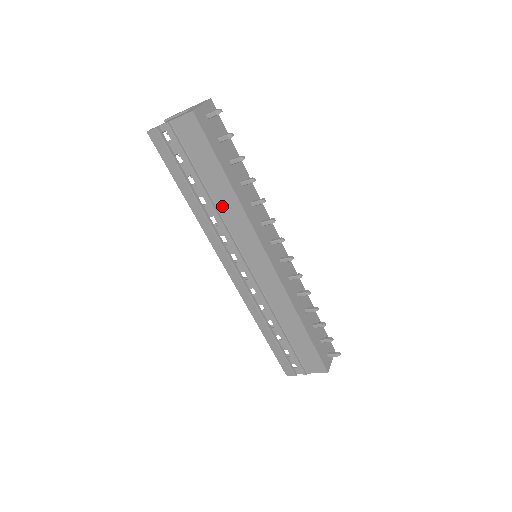
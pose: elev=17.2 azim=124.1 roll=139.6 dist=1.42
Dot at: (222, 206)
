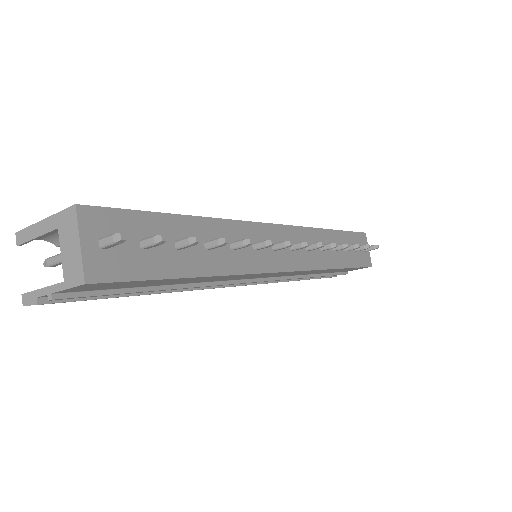
Dot at: (198, 281)
